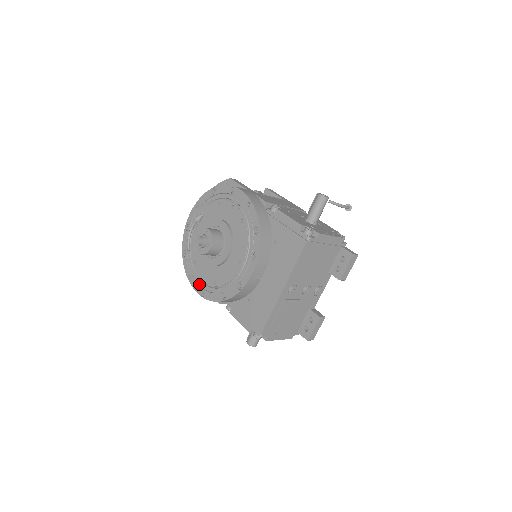
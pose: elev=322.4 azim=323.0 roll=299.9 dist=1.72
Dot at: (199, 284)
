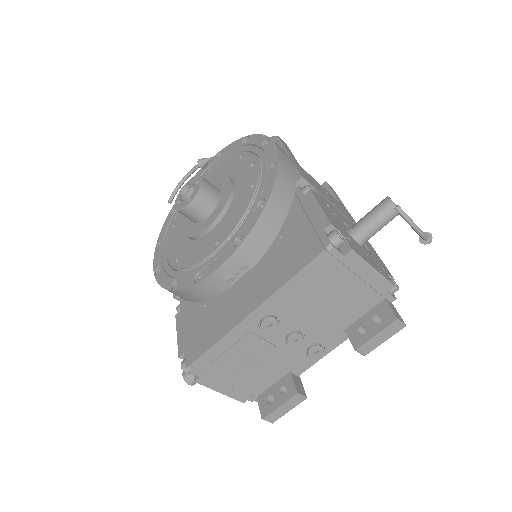
Dot at: (162, 256)
